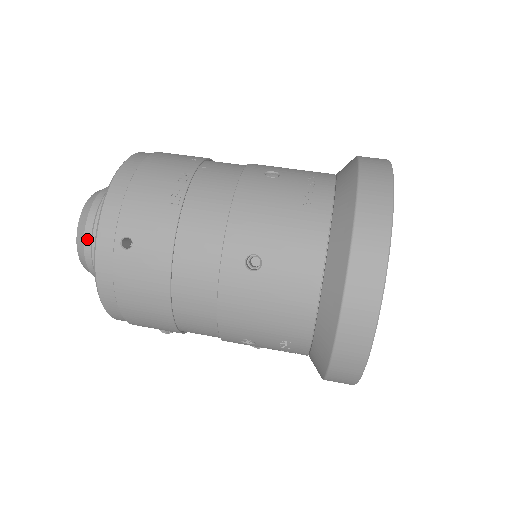
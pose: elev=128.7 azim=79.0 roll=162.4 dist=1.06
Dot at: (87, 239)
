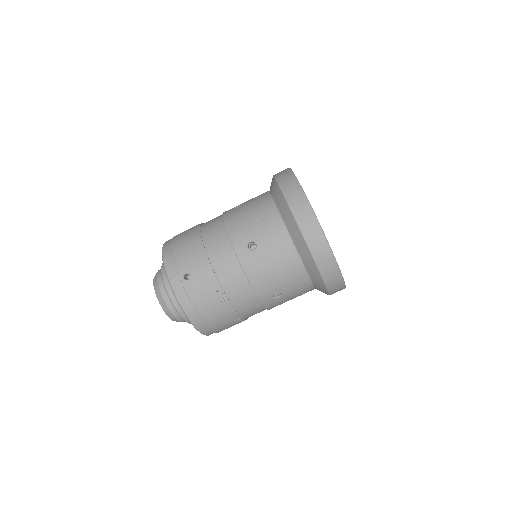
Dot at: occluded
